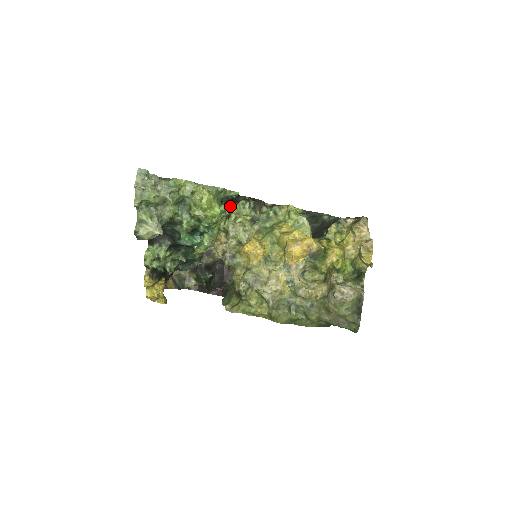
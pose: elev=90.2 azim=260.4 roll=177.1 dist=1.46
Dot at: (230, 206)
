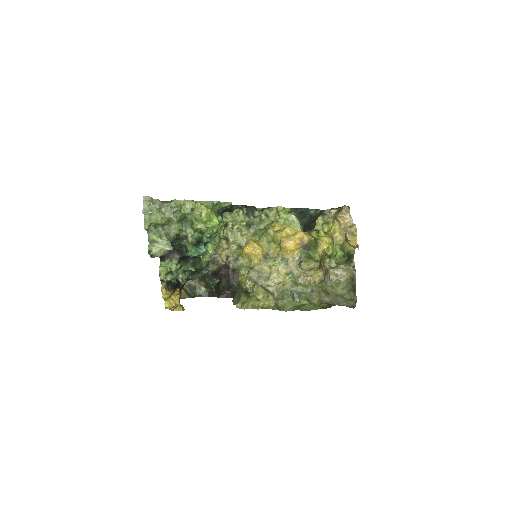
Dot at: (226, 216)
